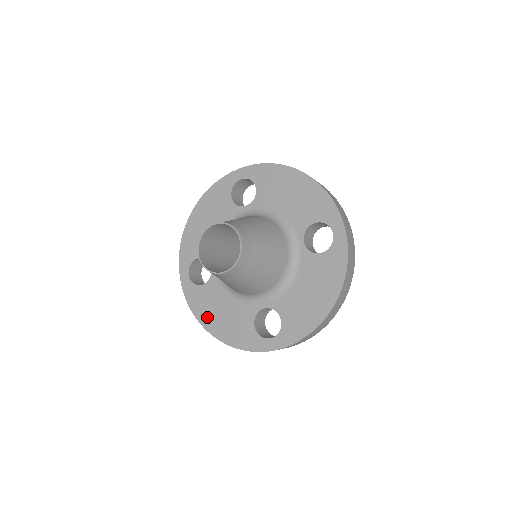
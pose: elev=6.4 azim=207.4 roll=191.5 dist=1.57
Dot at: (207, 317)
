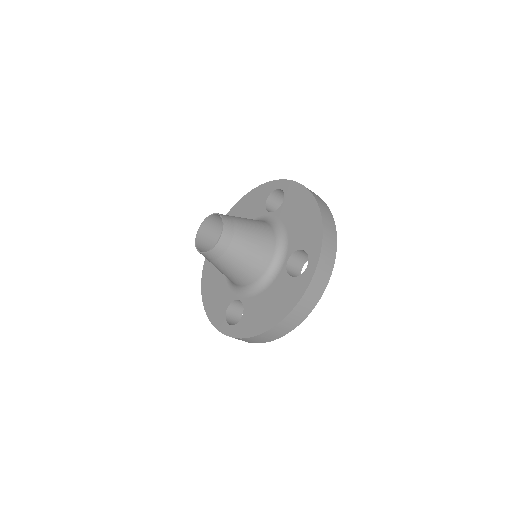
Dot at: (207, 286)
